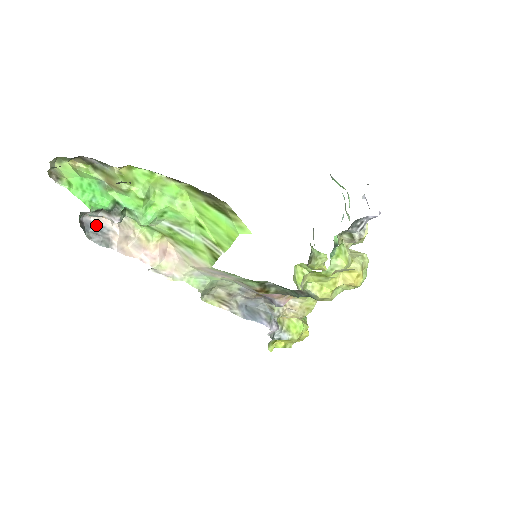
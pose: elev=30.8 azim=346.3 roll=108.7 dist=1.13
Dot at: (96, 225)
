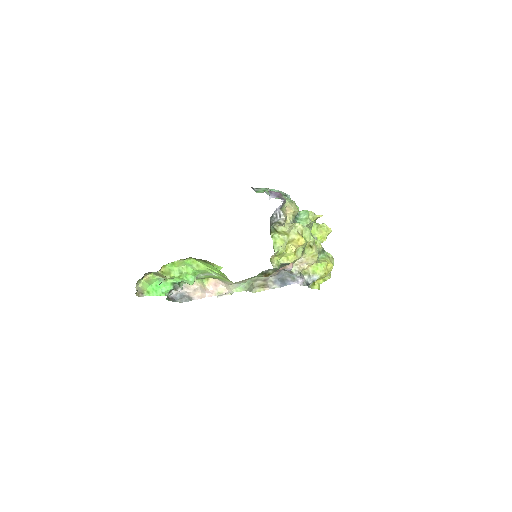
Dot at: (178, 294)
